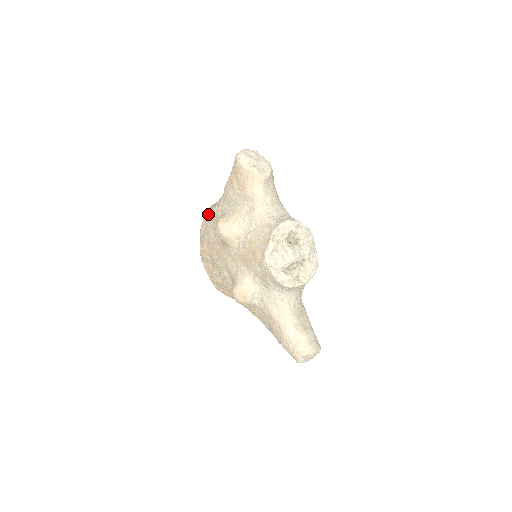
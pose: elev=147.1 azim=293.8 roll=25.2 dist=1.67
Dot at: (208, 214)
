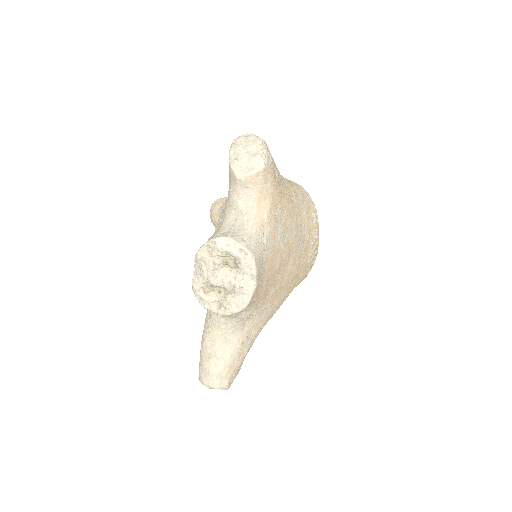
Dot at: occluded
